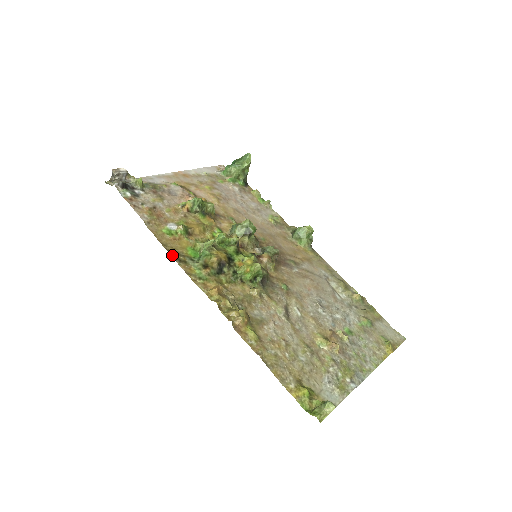
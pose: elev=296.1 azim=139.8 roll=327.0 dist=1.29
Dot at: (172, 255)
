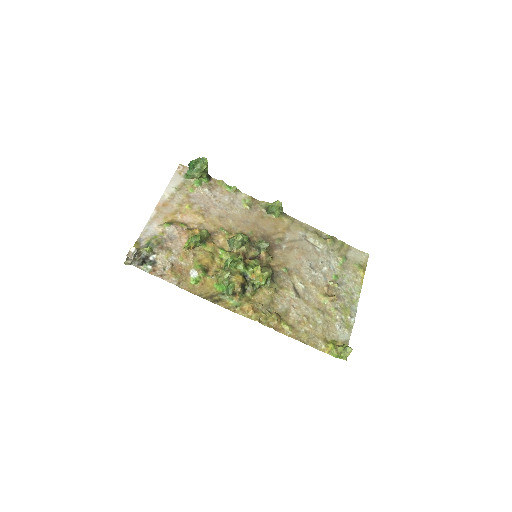
Dot at: (210, 300)
